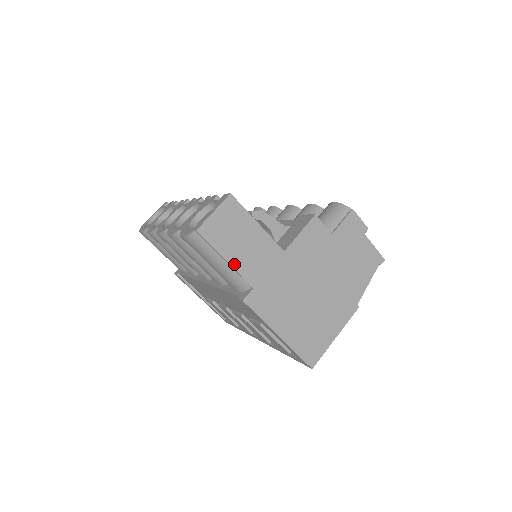
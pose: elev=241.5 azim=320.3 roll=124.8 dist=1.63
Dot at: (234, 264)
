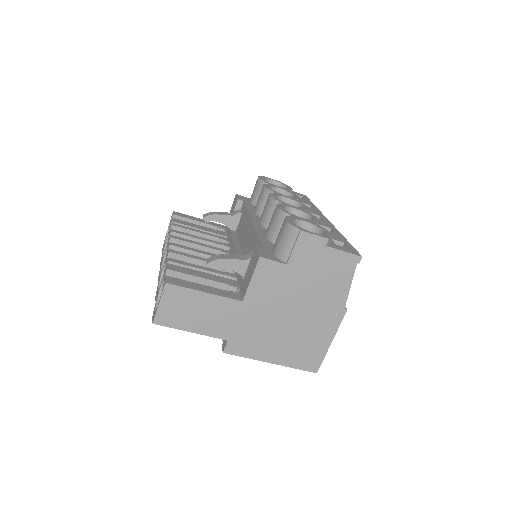
Dot at: (200, 331)
